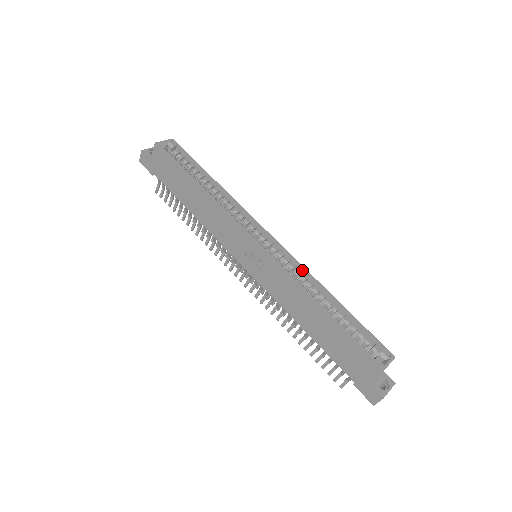
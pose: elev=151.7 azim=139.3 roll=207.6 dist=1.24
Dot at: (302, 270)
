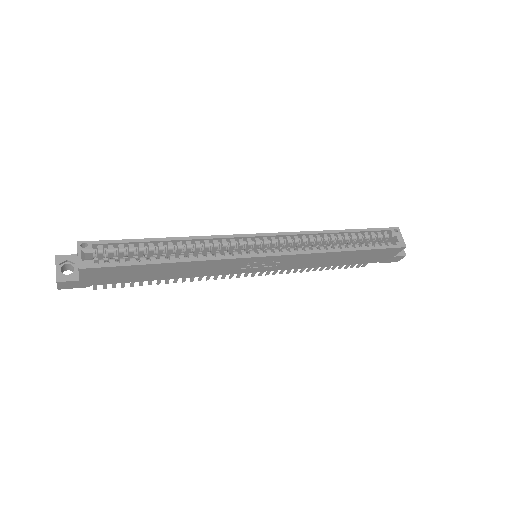
Dot at: (304, 235)
